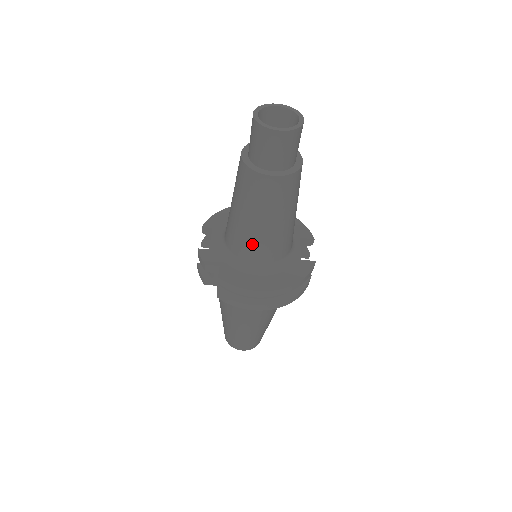
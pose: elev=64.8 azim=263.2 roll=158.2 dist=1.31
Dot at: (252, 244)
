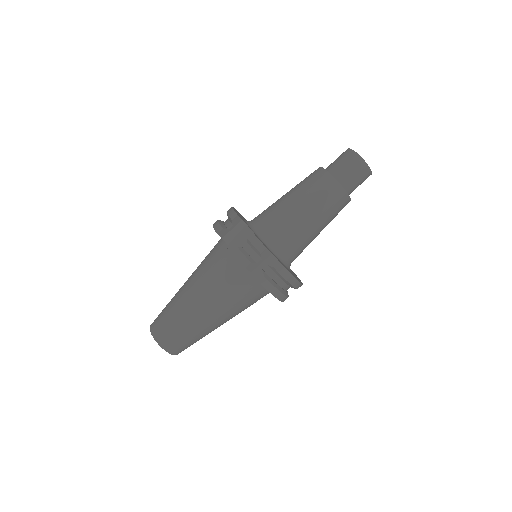
Dot at: (300, 242)
